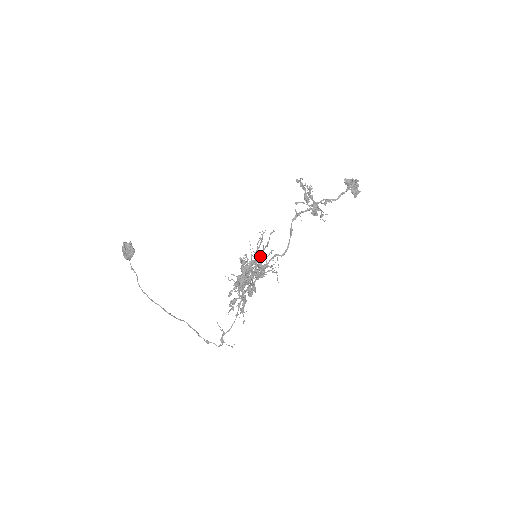
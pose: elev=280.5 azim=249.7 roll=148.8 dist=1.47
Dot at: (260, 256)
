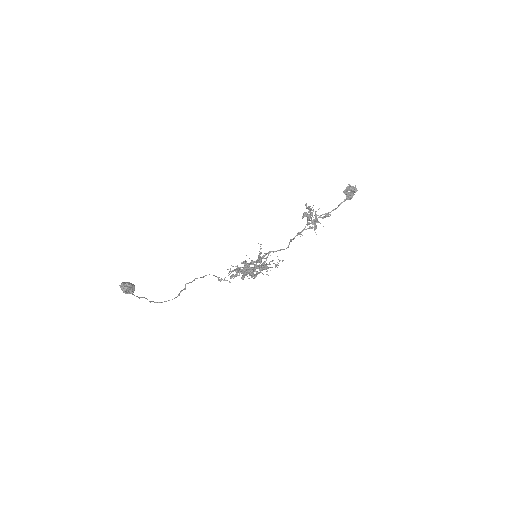
Dot at: occluded
